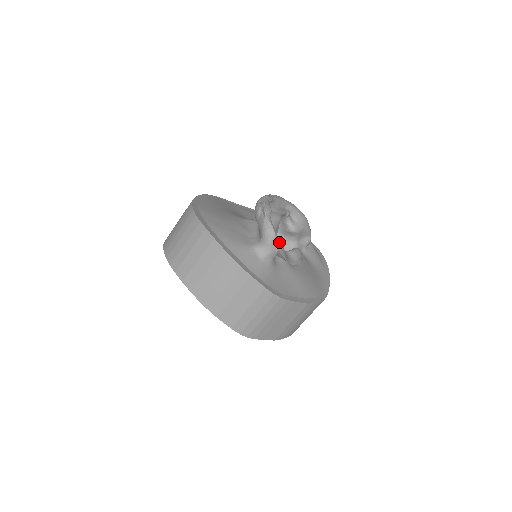
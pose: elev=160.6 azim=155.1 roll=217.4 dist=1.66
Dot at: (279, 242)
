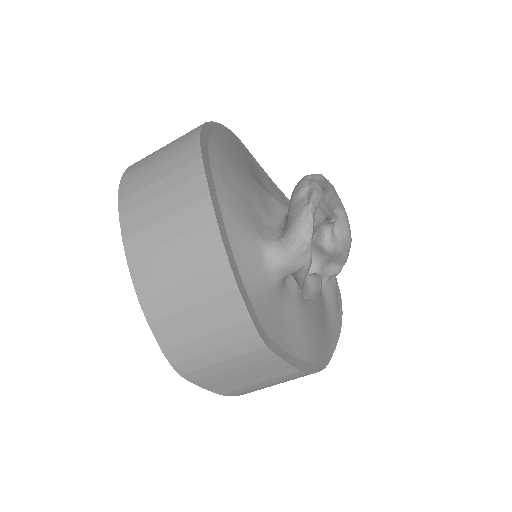
Dot at: (309, 256)
